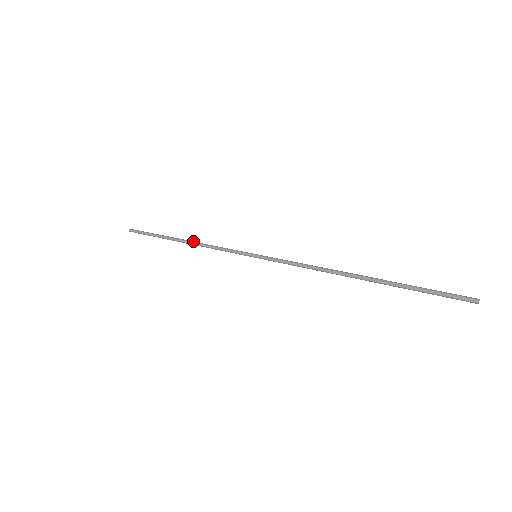
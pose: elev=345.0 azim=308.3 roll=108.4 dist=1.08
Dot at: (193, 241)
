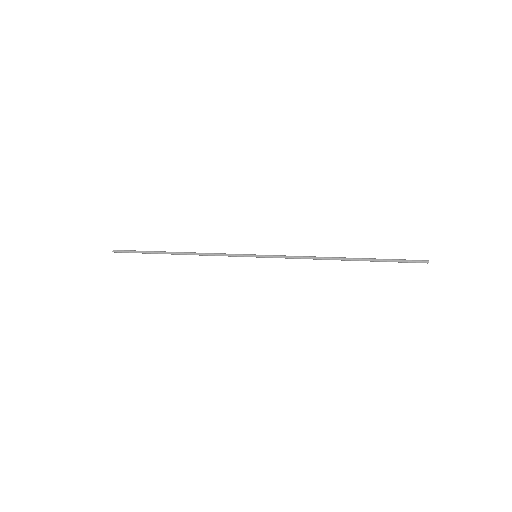
Dot at: (190, 252)
